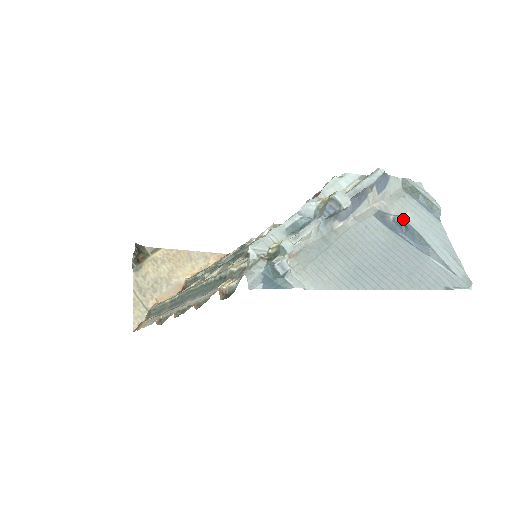
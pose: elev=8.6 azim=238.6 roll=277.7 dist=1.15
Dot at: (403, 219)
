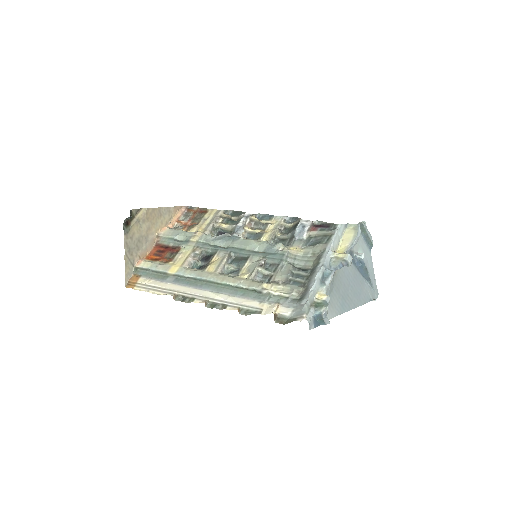
Dot at: (362, 259)
